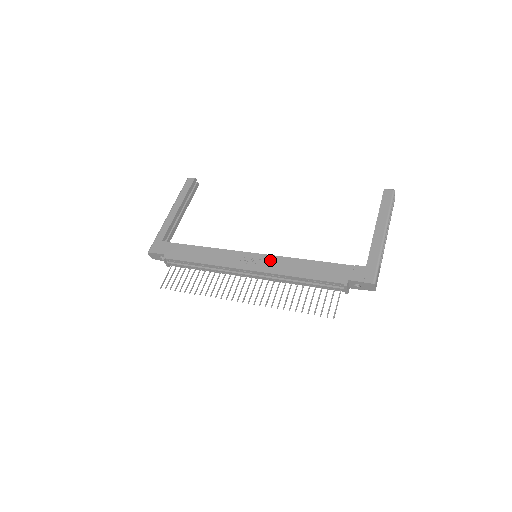
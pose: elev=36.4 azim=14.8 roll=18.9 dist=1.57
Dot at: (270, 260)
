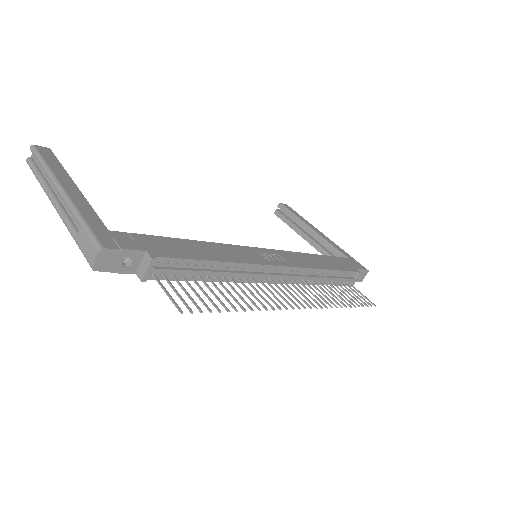
Dot at: (287, 255)
